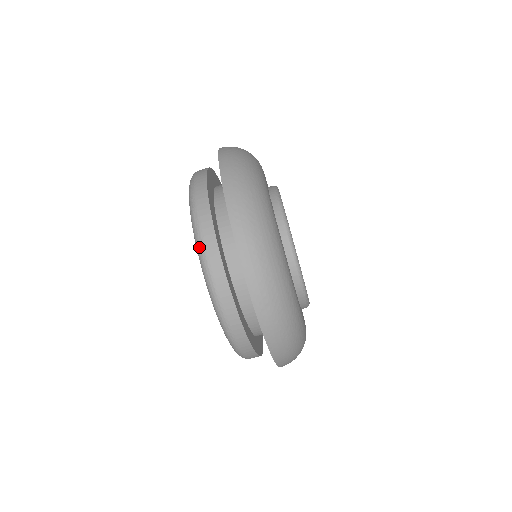
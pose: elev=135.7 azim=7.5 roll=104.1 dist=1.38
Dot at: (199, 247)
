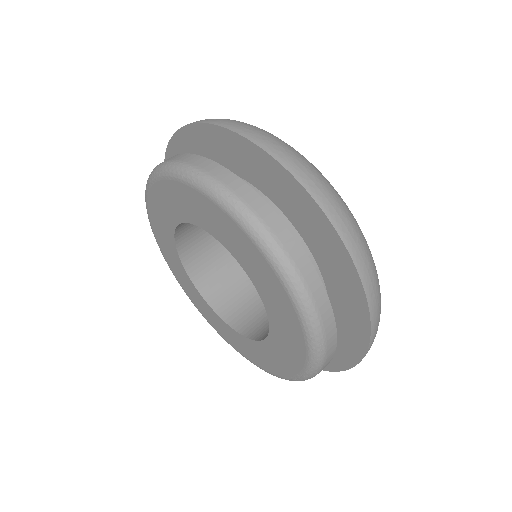
Dot at: (268, 244)
